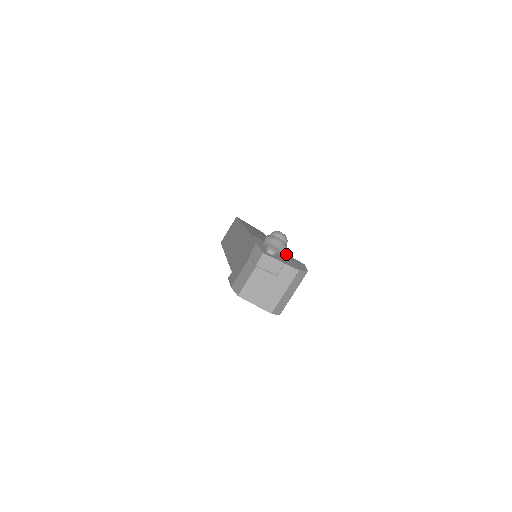
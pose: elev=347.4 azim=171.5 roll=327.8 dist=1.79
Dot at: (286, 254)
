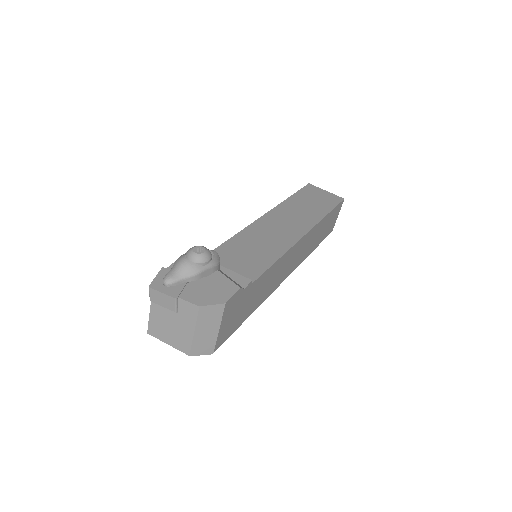
Dot at: (219, 274)
